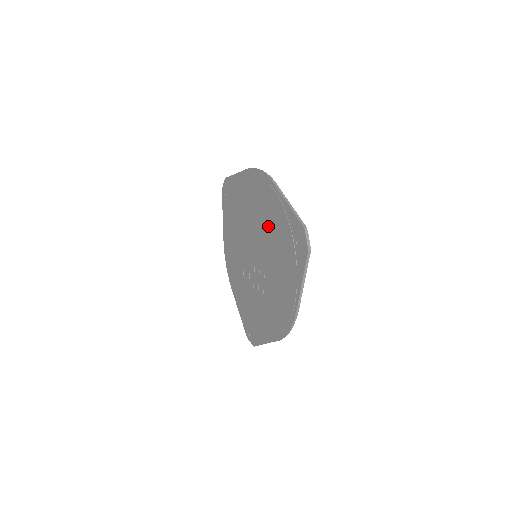
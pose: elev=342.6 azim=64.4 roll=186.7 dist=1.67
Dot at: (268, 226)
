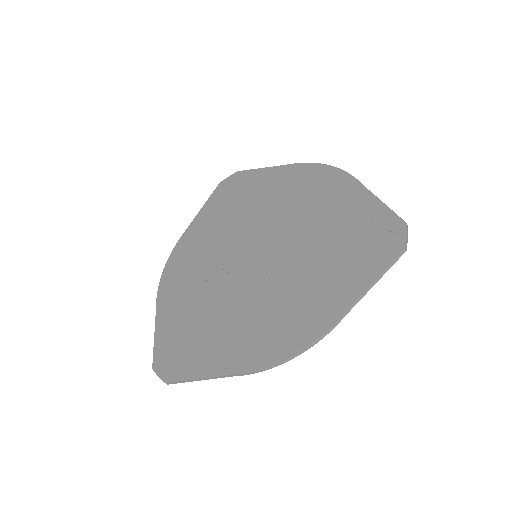
Dot at: (315, 220)
